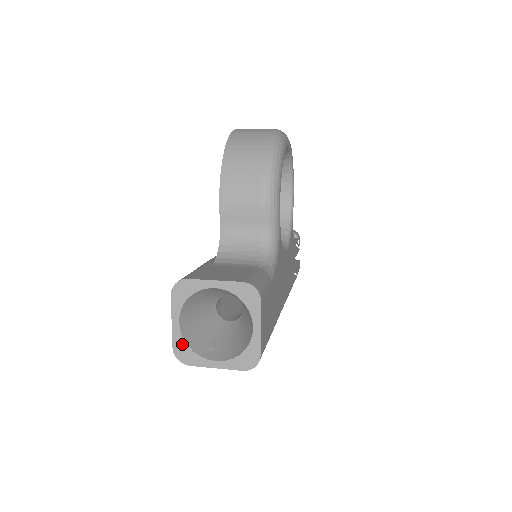
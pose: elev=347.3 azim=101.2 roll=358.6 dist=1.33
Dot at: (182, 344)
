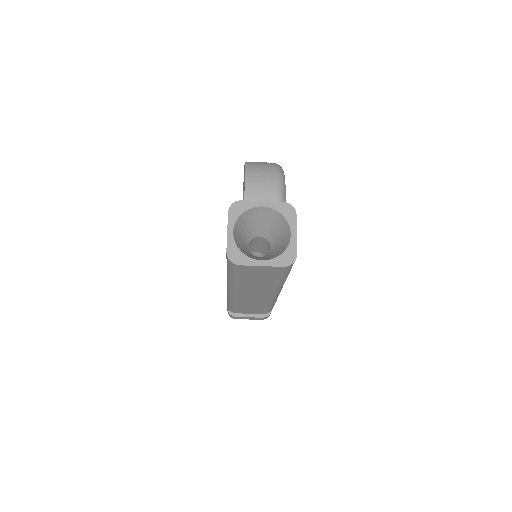
Dot at: (235, 248)
